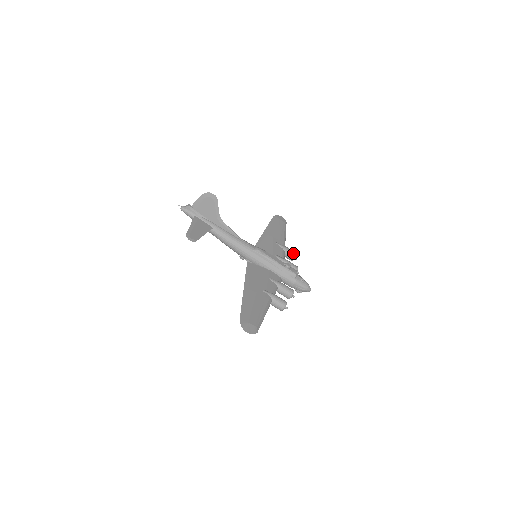
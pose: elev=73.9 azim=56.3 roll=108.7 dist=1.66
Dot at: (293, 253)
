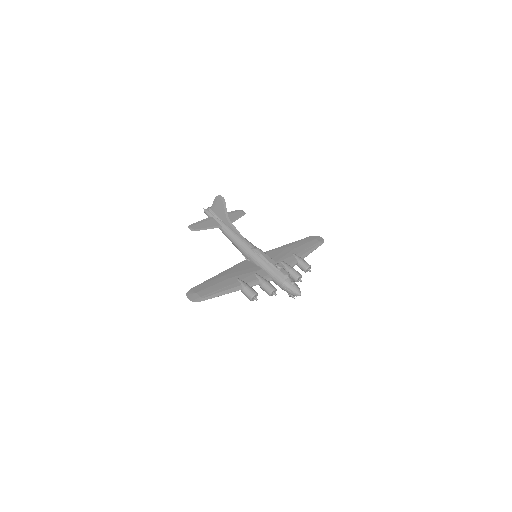
Dot at: (306, 264)
